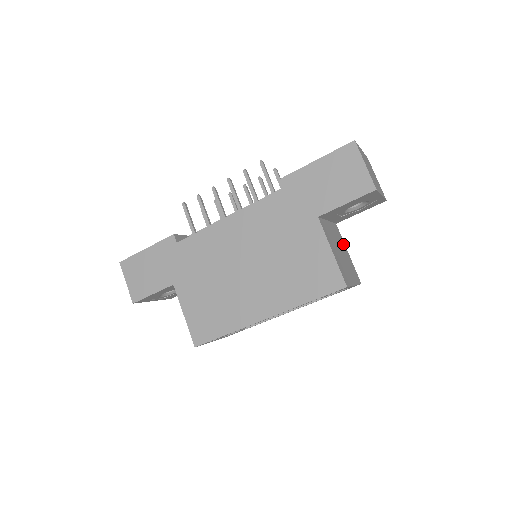
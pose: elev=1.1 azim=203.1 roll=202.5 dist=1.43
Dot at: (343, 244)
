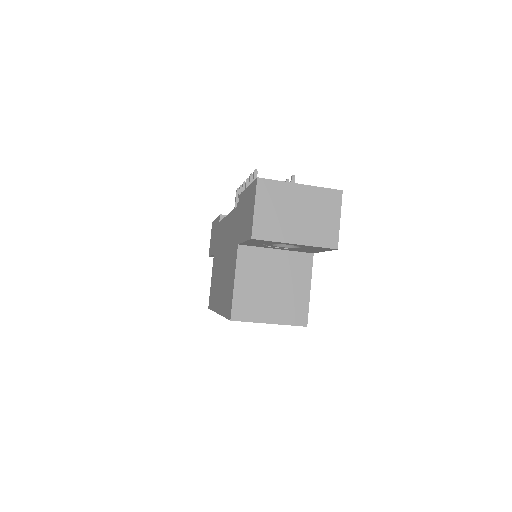
Dot at: (304, 278)
